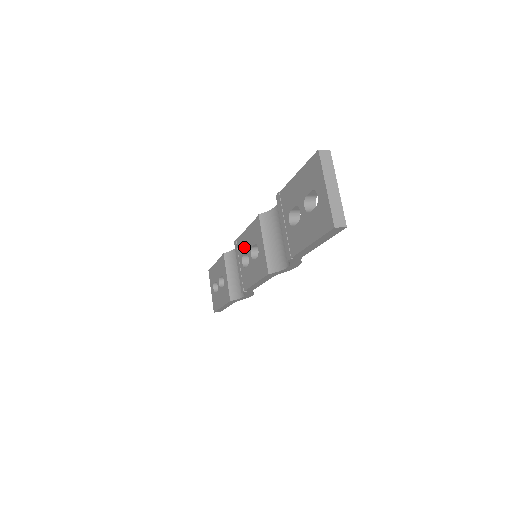
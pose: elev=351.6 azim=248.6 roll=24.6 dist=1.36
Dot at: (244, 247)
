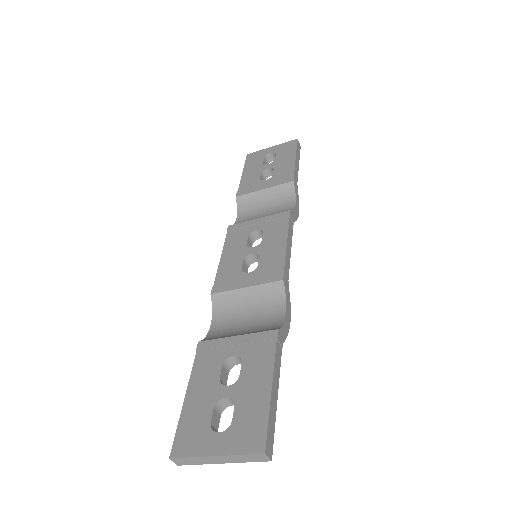
Dot at: (235, 263)
